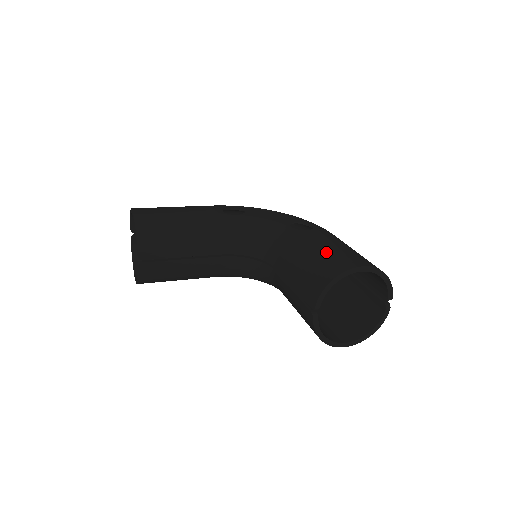
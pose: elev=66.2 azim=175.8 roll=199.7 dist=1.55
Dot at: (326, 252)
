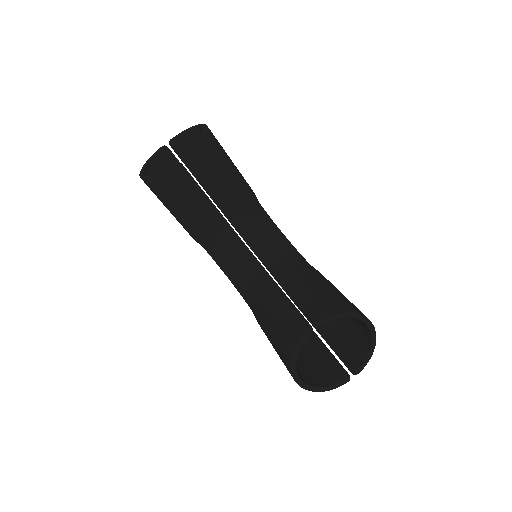
Dot at: (341, 293)
